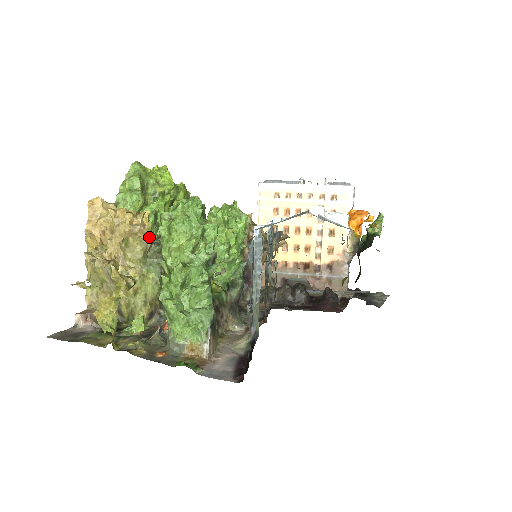
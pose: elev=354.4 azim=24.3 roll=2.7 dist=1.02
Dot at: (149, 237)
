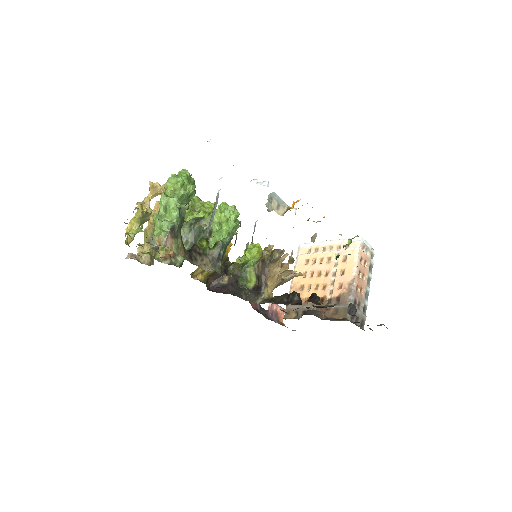
Dot at: occluded
